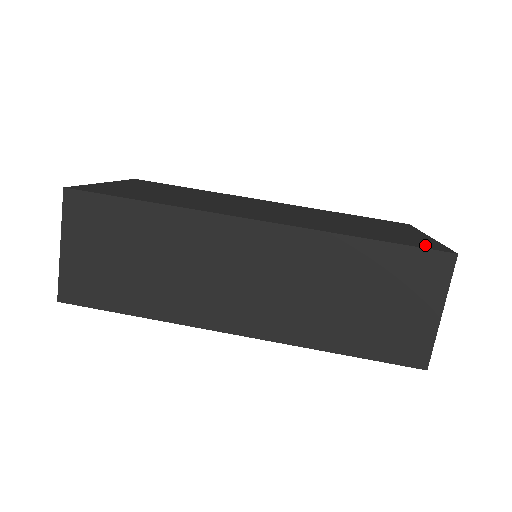
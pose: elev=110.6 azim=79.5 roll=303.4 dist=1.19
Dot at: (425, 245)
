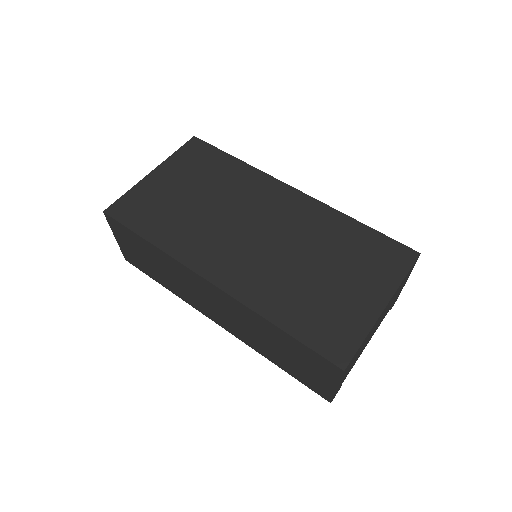
Dot at: (332, 345)
